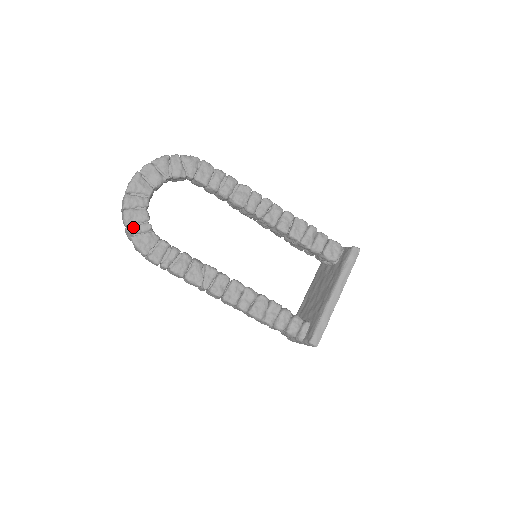
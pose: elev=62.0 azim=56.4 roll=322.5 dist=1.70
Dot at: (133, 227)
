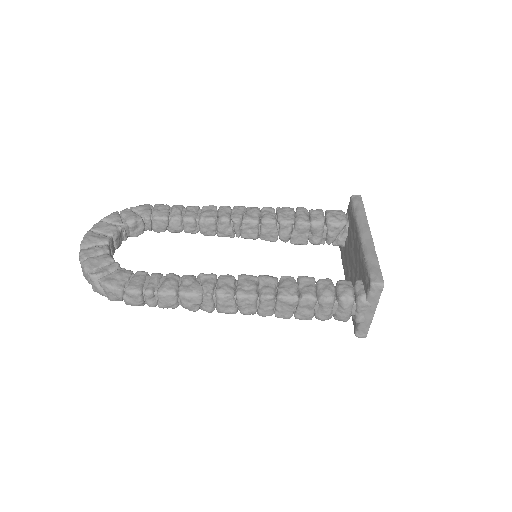
Dot at: (97, 271)
